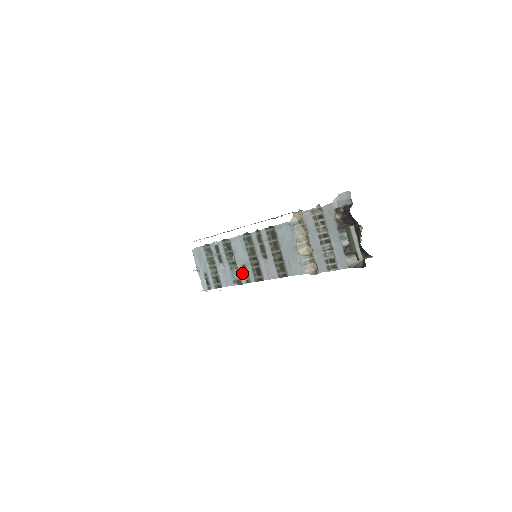
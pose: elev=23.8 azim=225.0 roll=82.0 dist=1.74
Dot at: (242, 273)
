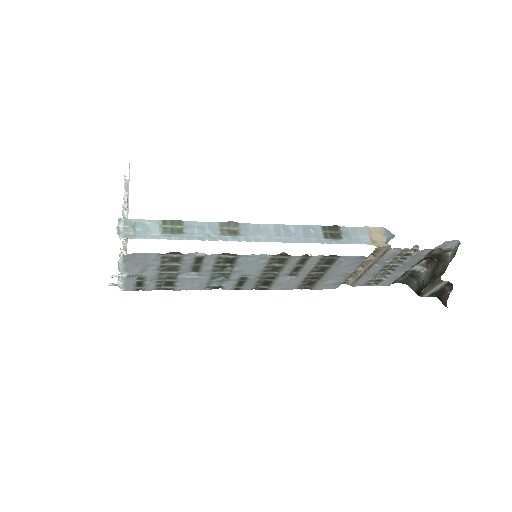
Dot at: (233, 283)
